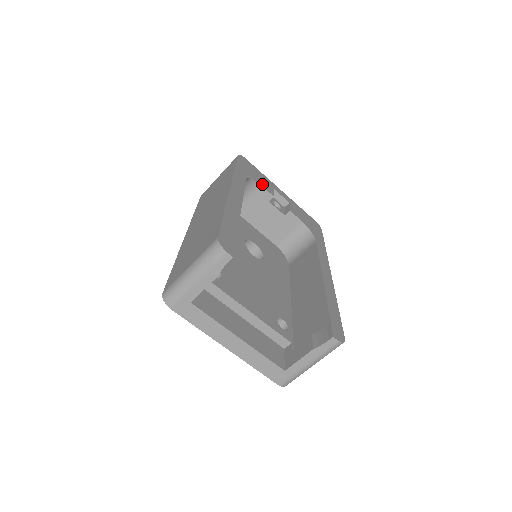
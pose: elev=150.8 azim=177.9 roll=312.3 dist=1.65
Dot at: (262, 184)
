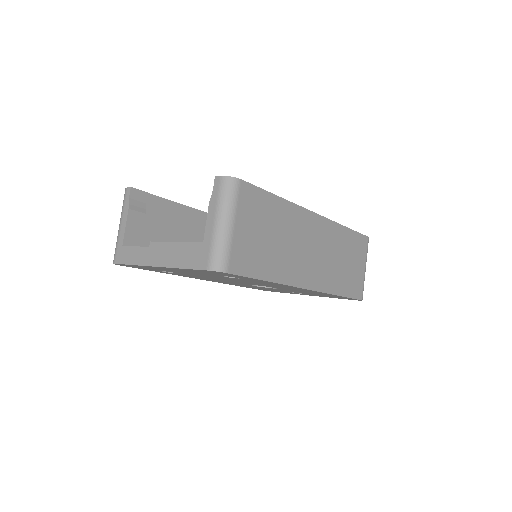
Dot at: occluded
